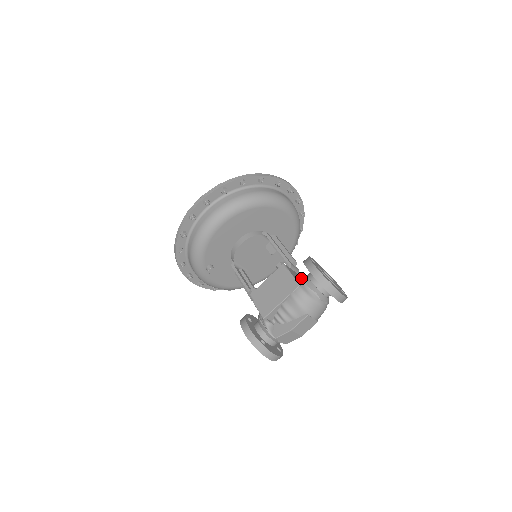
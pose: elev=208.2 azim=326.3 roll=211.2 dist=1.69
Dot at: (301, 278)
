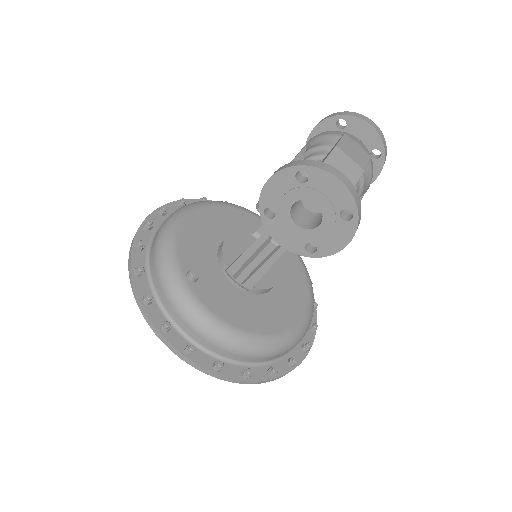
Dot at: occluded
